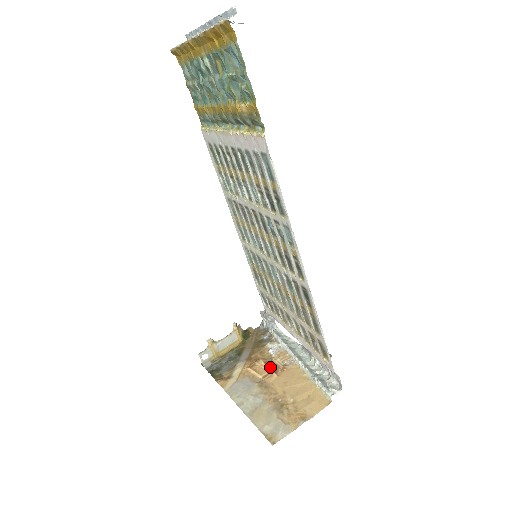
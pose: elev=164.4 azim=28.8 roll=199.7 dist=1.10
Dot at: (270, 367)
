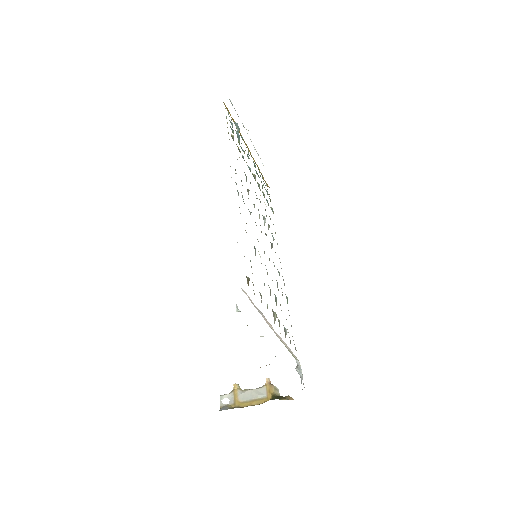
Dot at: occluded
